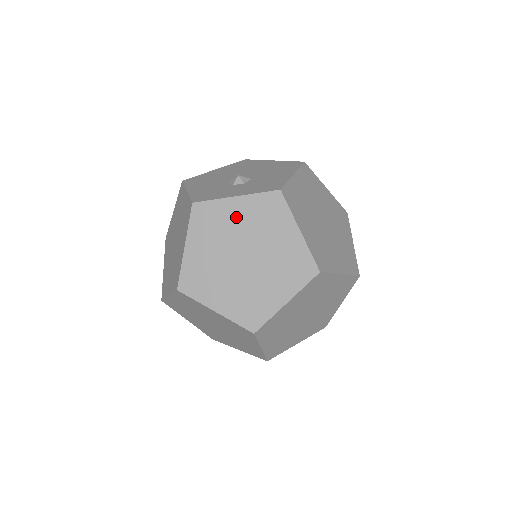
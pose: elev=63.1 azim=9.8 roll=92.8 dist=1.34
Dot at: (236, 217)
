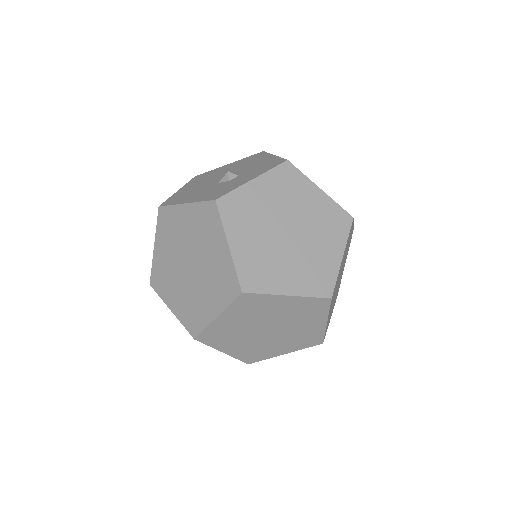
Dot at: (262, 198)
